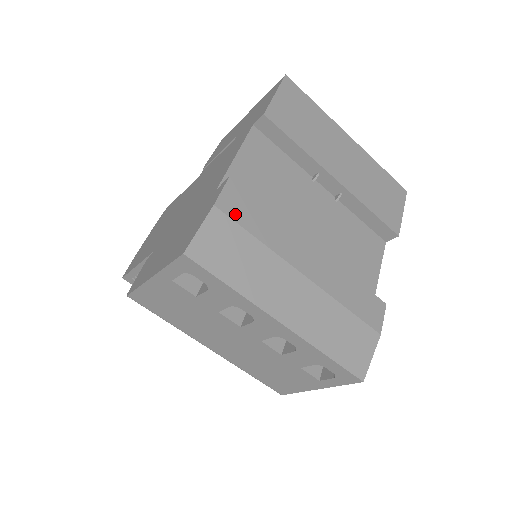
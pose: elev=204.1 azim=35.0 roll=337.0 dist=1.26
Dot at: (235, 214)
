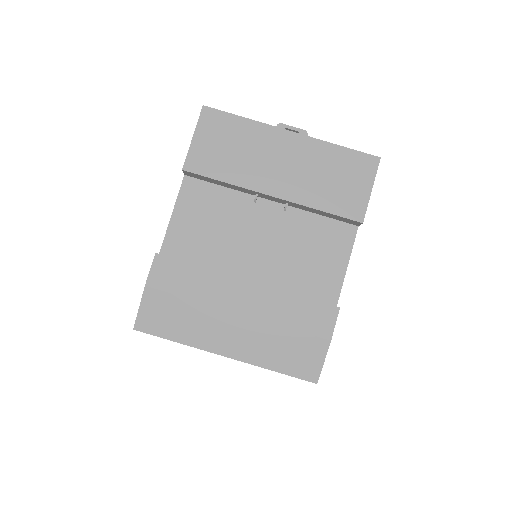
Dot at: (165, 285)
